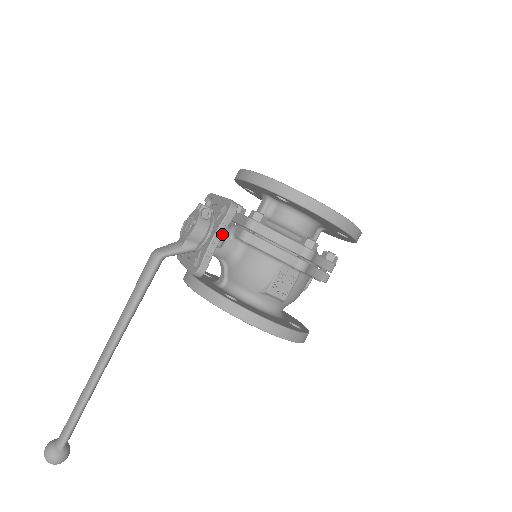
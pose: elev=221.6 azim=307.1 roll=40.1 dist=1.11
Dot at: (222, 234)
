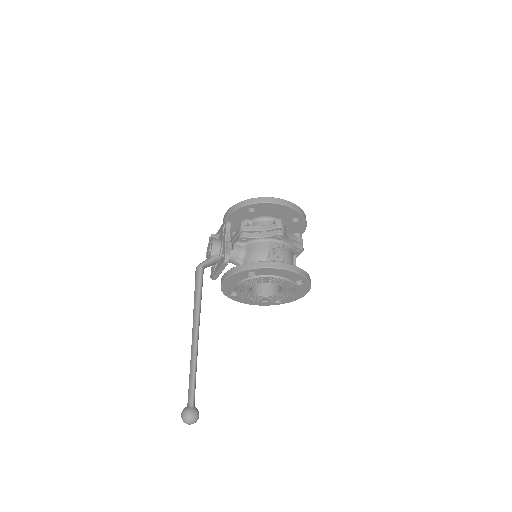
Dot at: (229, 236)
